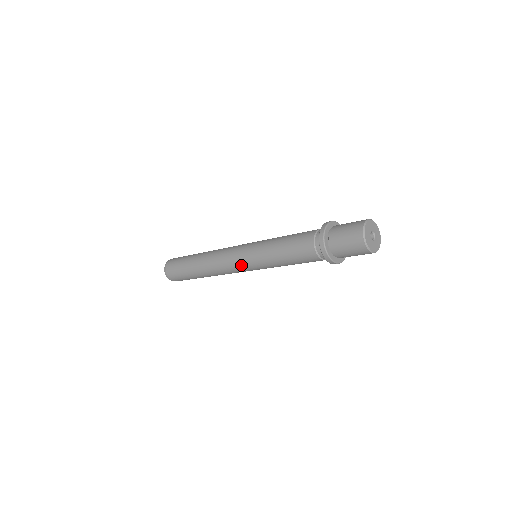
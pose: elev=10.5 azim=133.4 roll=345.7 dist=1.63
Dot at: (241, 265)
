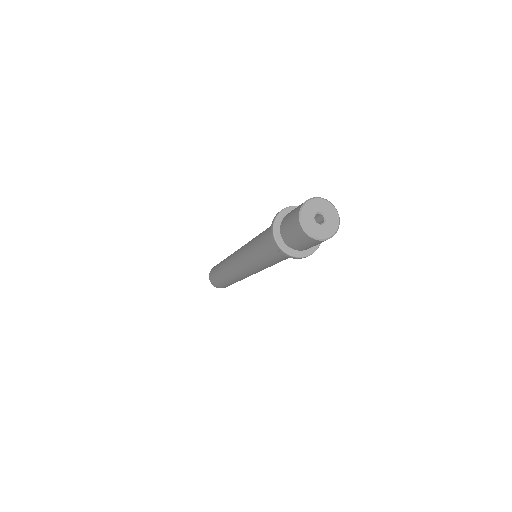
Dot at: (249, 273)
